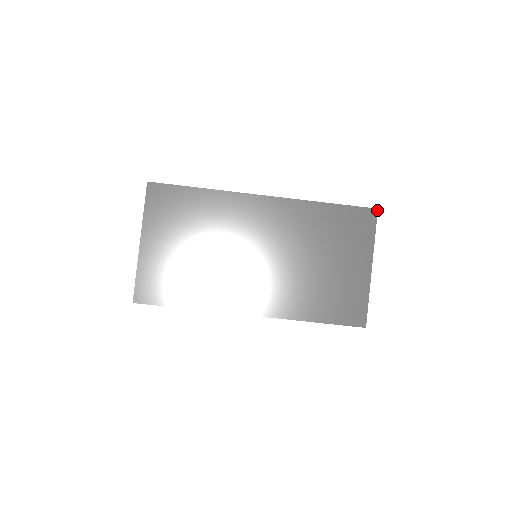
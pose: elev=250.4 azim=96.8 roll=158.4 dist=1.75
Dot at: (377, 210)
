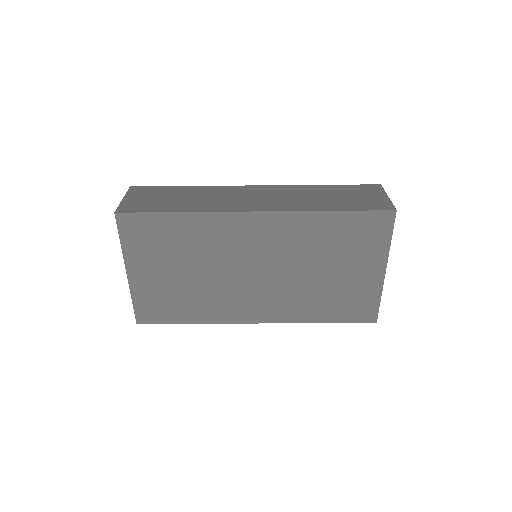
Dot at: (395, 212)
